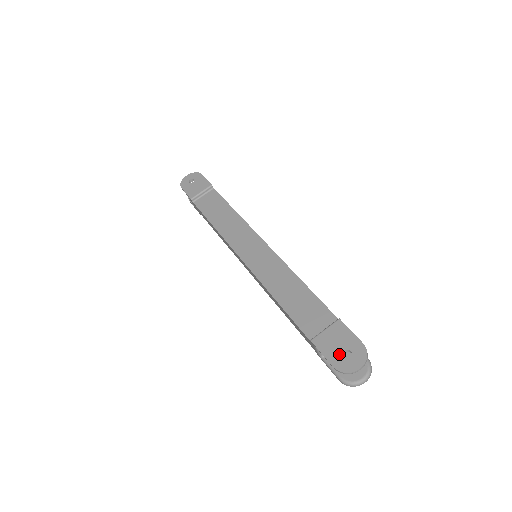
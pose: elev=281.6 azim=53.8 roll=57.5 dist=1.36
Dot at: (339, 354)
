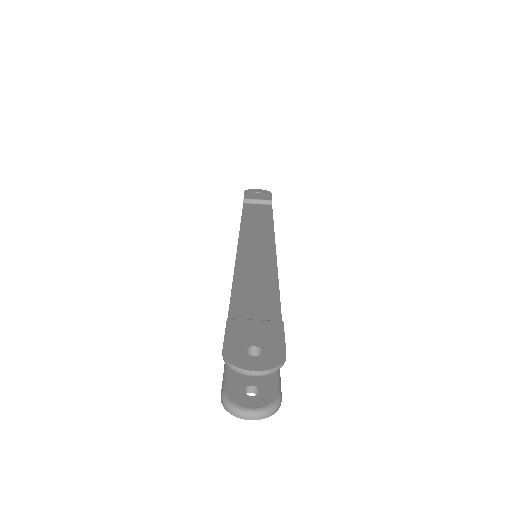
Dot at: (245, 345)
